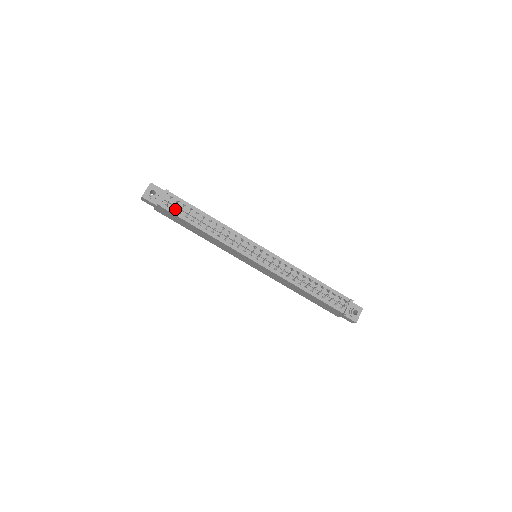
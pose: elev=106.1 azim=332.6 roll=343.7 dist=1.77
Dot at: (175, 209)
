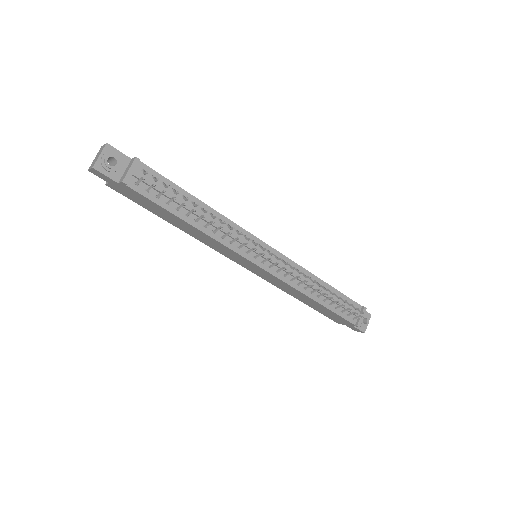
Dot at: (150, 190)
